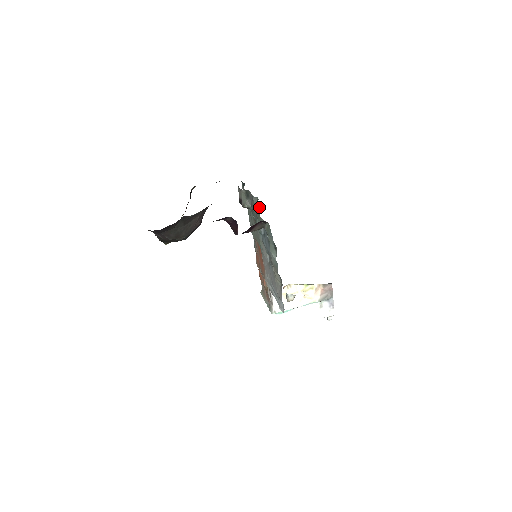
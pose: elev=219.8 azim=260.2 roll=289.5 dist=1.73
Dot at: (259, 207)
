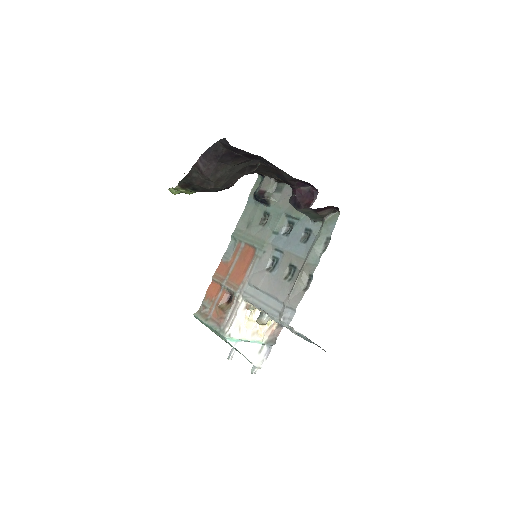
Dot at: occluded
